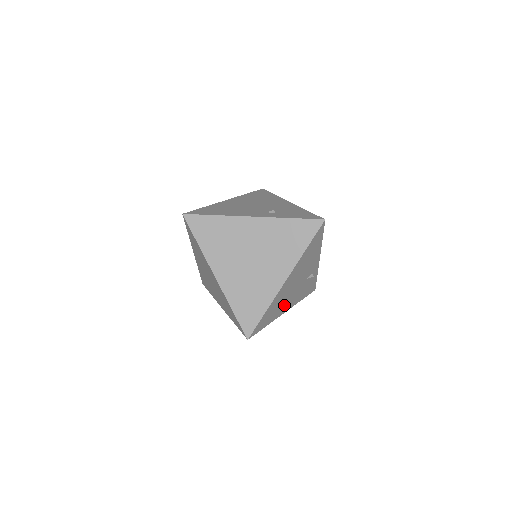
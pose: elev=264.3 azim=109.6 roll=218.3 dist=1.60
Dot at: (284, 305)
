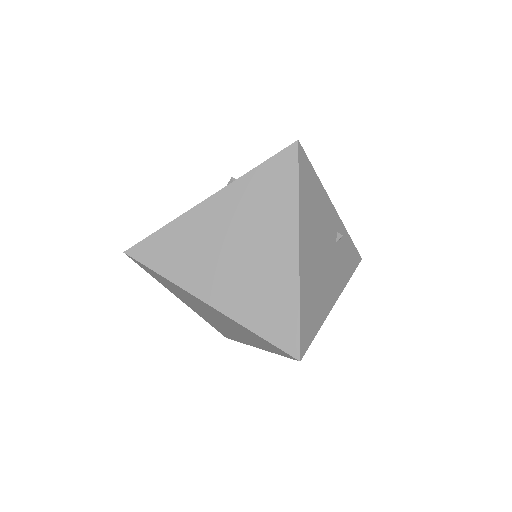
Dot at: (326, 291)
